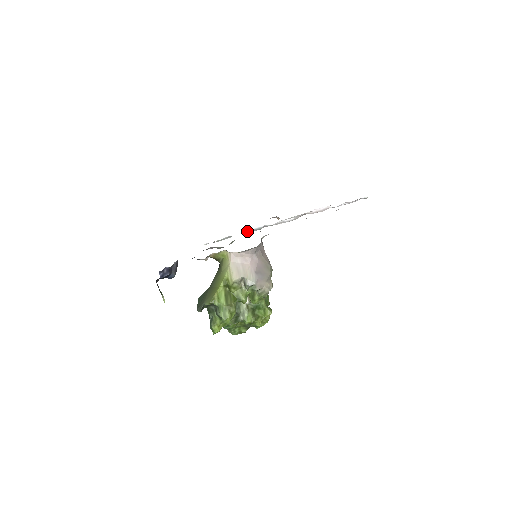
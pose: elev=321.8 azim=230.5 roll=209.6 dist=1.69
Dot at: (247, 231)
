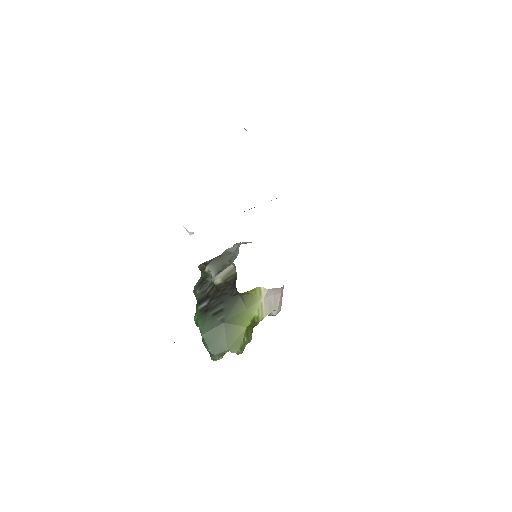
Dot at: occluded
